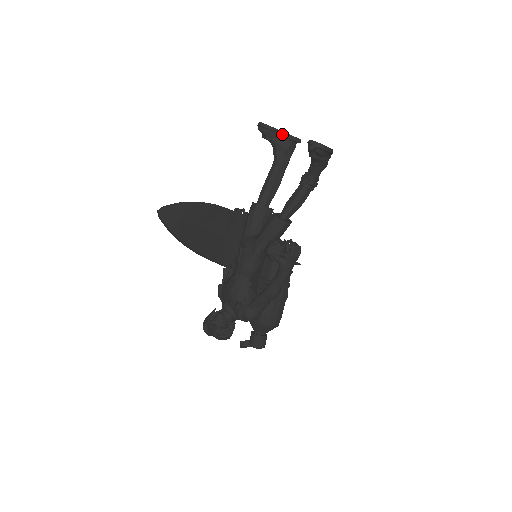
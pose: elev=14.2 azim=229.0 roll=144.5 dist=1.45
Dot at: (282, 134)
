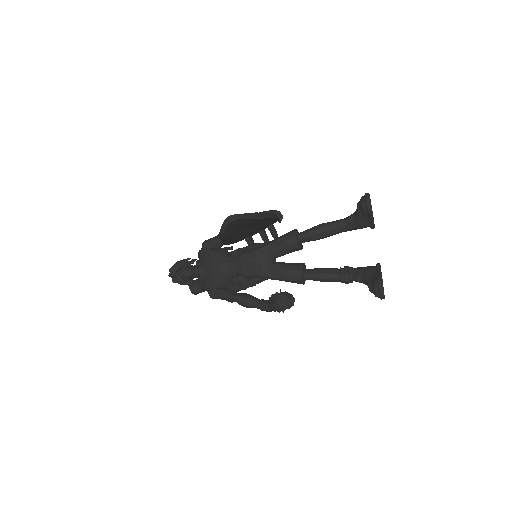
Dot at: (371, 220)
